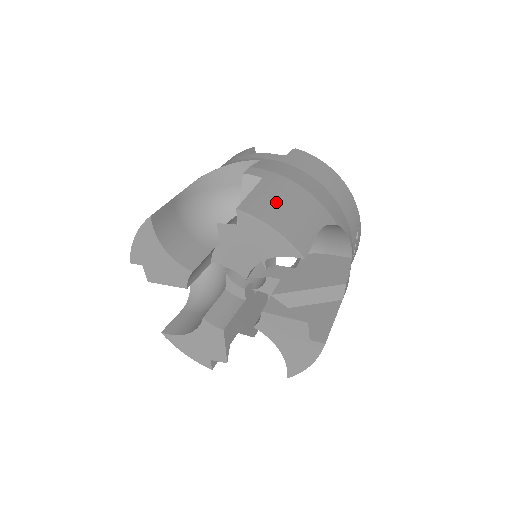
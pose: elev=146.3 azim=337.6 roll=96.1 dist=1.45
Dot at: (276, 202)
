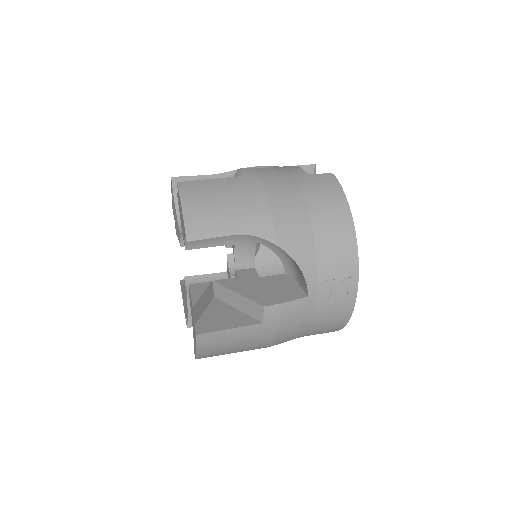
Dot at: (217, 193)
